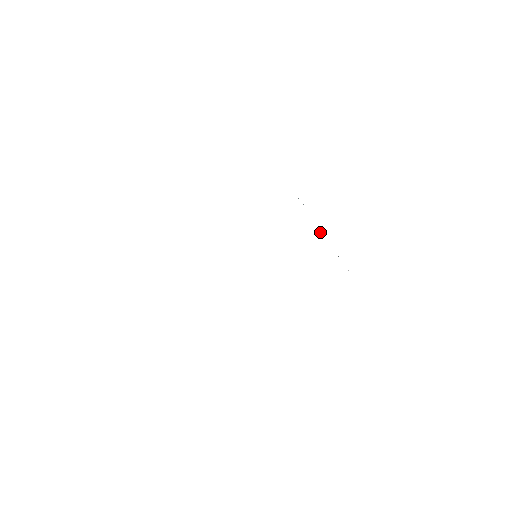
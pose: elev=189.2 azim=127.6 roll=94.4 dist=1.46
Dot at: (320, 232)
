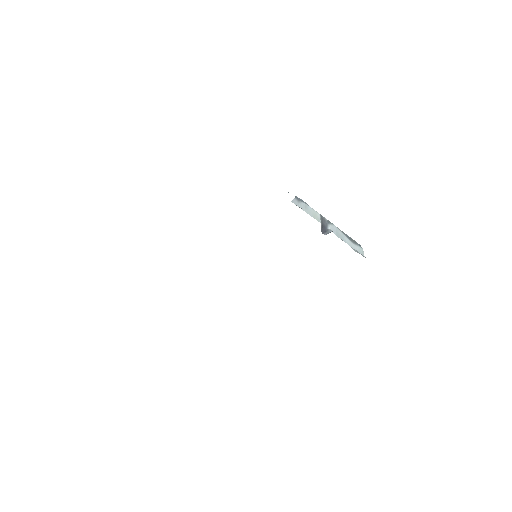
Dot at: (325, 229)
